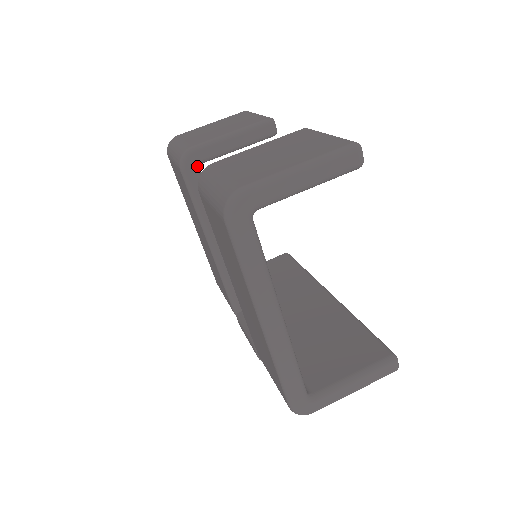
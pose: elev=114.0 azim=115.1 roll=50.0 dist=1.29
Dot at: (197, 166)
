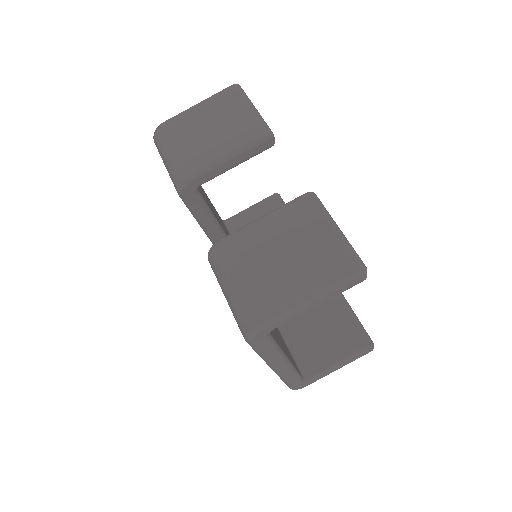
Dot at: (195, 190)
